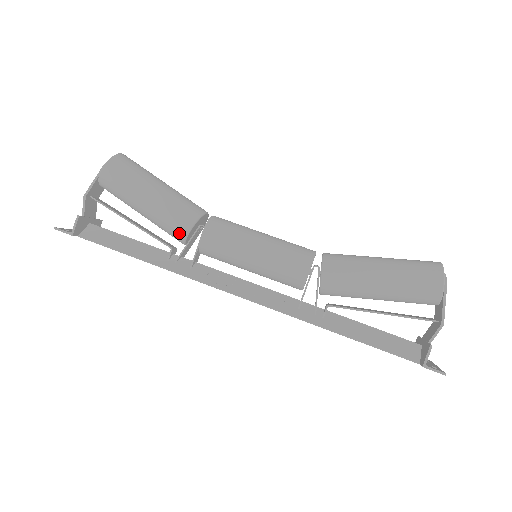
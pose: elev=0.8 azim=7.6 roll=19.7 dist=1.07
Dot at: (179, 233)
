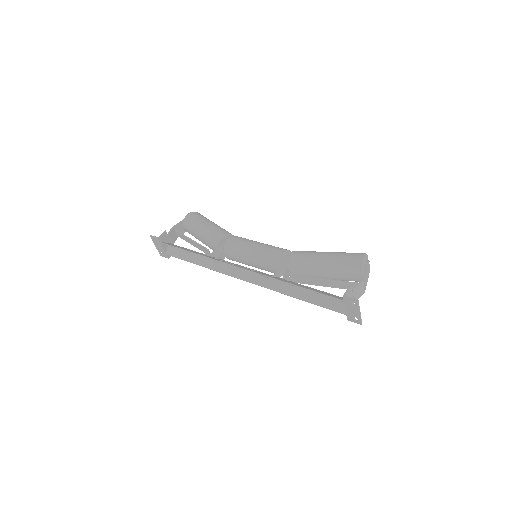
Dot at: (215, 240)
